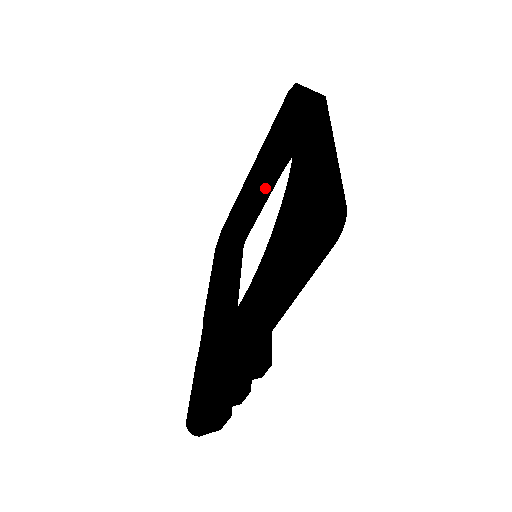
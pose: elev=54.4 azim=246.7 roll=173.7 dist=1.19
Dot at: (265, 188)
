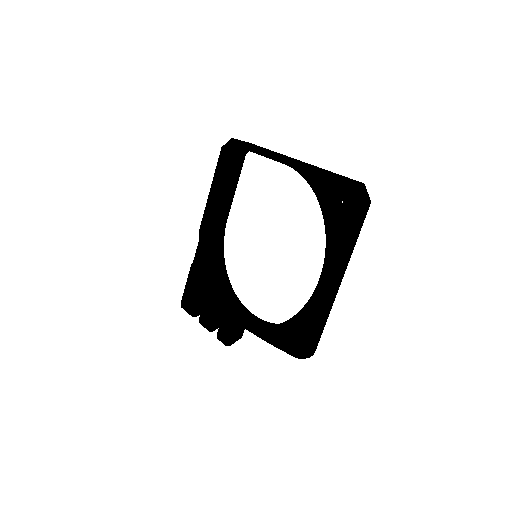
Dot at: occluded
